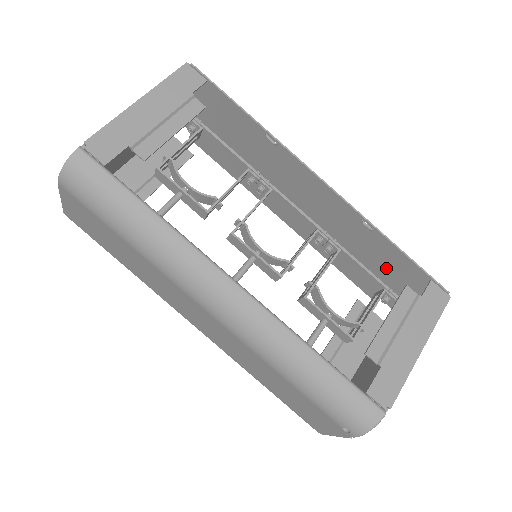
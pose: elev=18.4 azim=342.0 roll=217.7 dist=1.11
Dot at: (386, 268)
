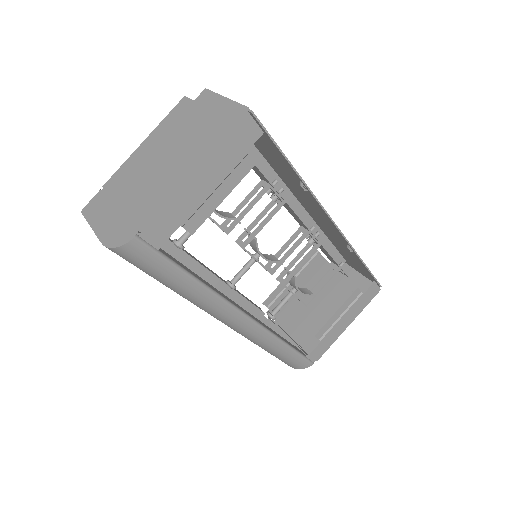
Dot at: (347, 255)
